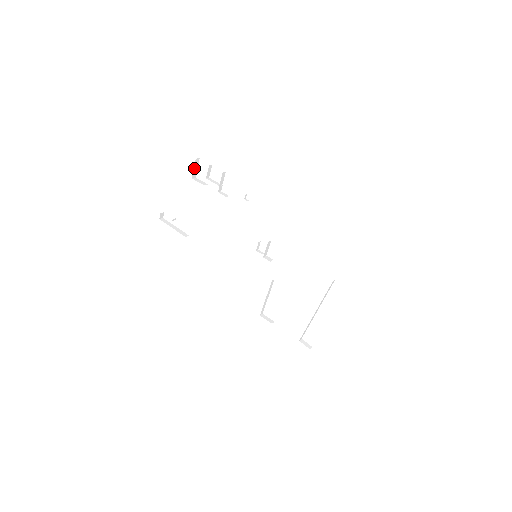
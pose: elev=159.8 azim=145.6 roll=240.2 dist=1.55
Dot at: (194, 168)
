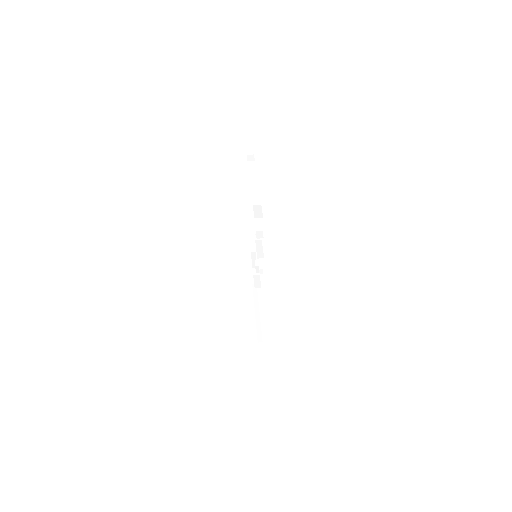
Dot at: occluded
